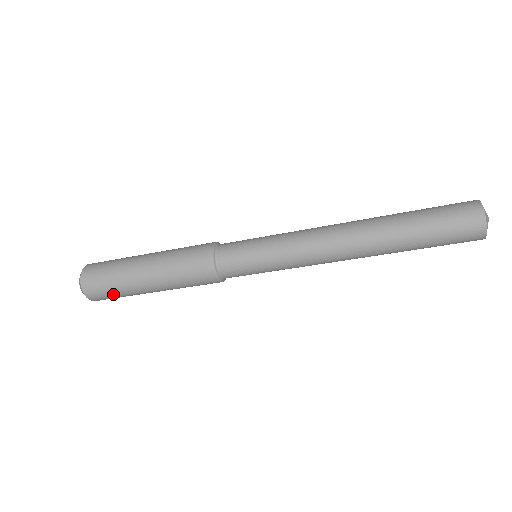
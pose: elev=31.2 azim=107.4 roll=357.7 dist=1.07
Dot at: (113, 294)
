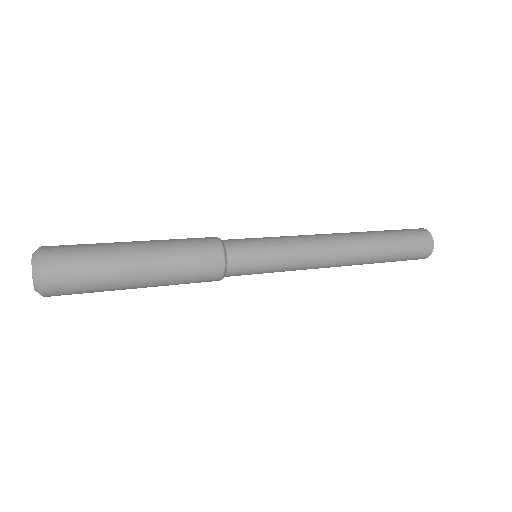
Dot at: occluded
